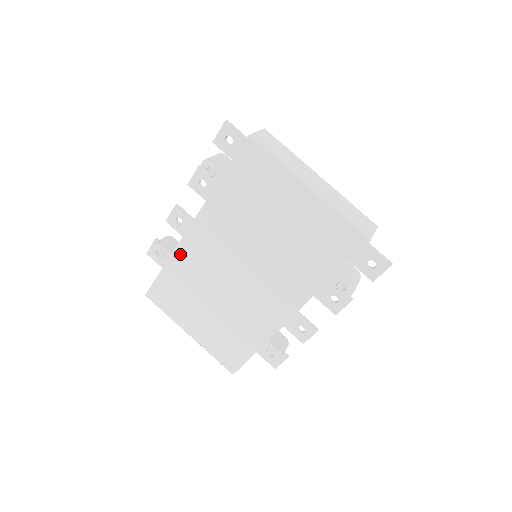
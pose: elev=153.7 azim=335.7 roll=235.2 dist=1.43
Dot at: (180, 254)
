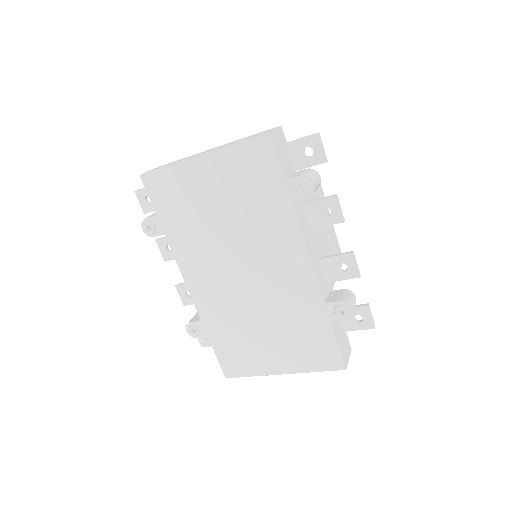
Dot at: (204, 313)
